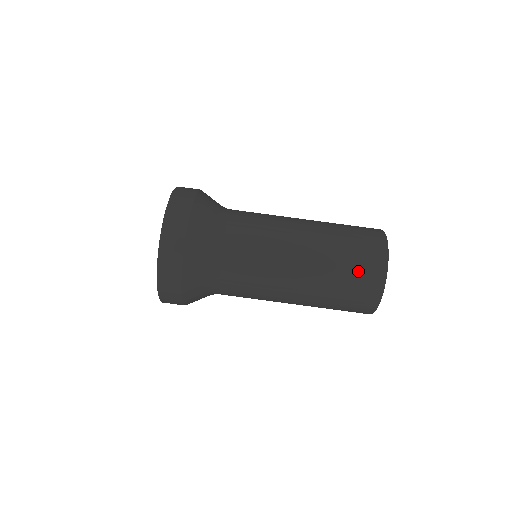
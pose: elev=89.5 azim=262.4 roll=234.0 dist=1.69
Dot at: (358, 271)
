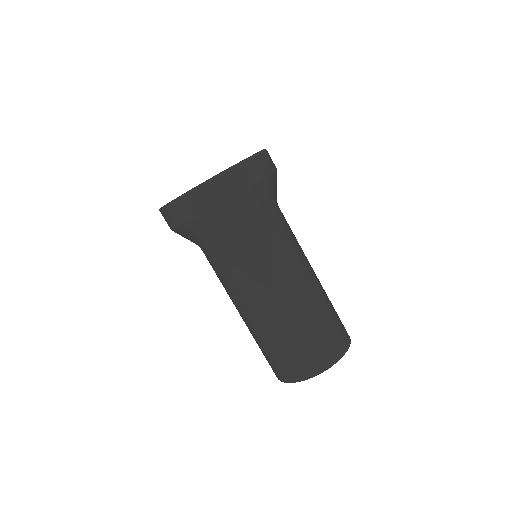
Dot at: (313, 347)
